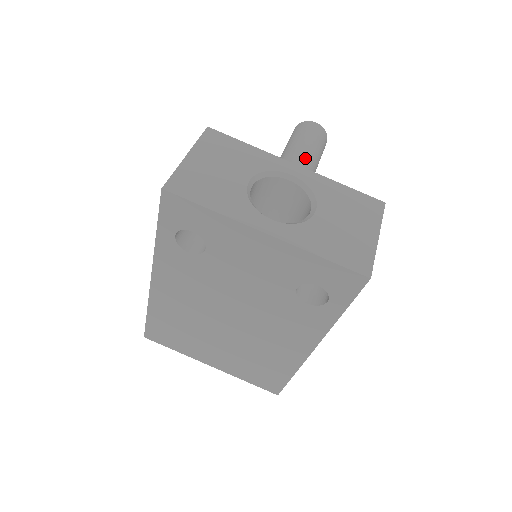
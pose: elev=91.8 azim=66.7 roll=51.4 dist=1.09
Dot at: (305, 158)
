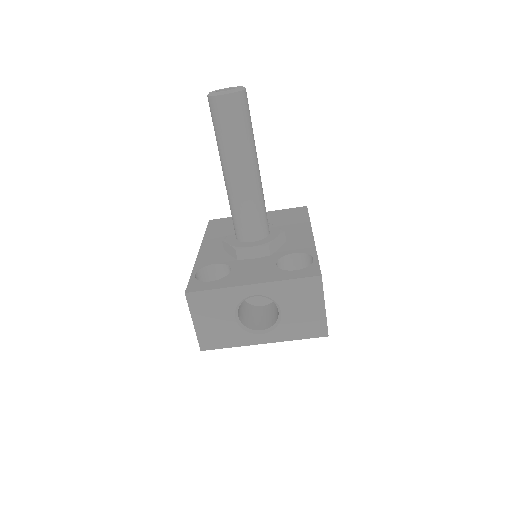
Dot at: (241, 161)
